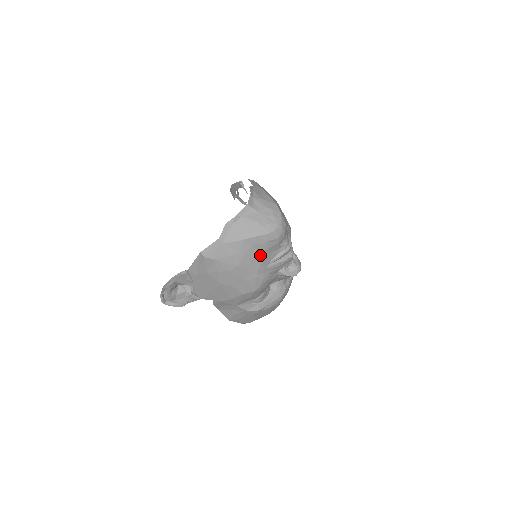
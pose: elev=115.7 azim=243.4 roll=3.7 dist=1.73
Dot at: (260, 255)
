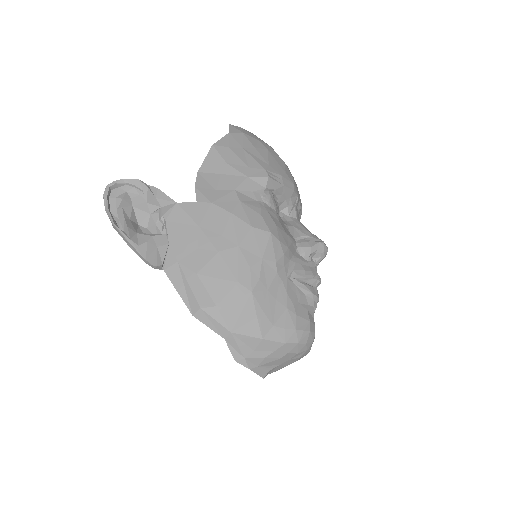
Dot at: occluded
